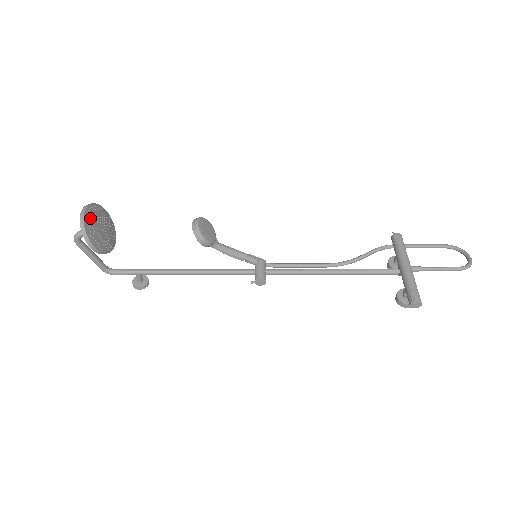
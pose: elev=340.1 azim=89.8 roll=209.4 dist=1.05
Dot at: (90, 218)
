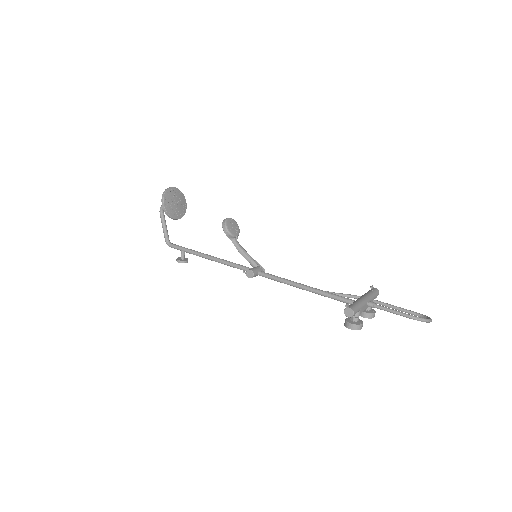
Dot at: (173, 192)
